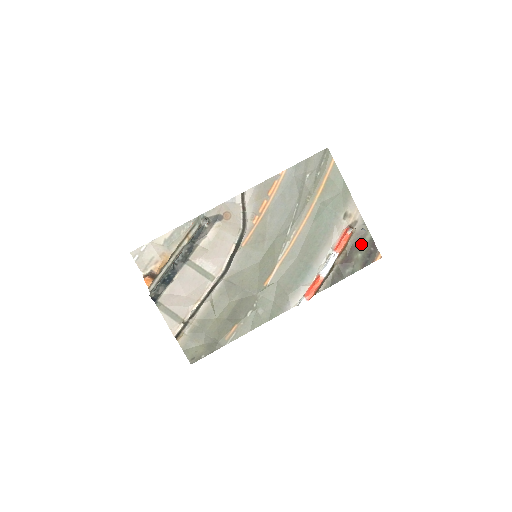
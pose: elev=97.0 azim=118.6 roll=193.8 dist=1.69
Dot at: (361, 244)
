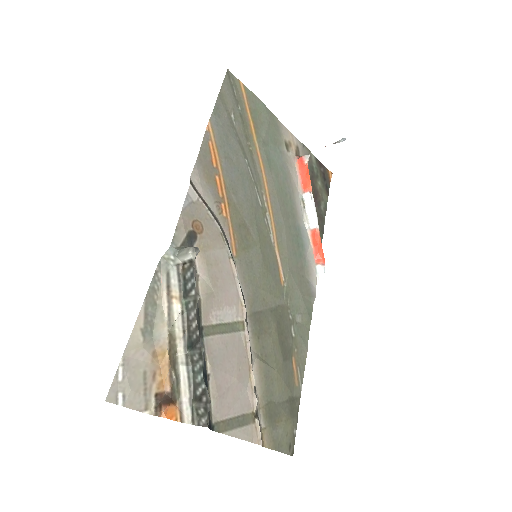
Dot at: (314, 170)
